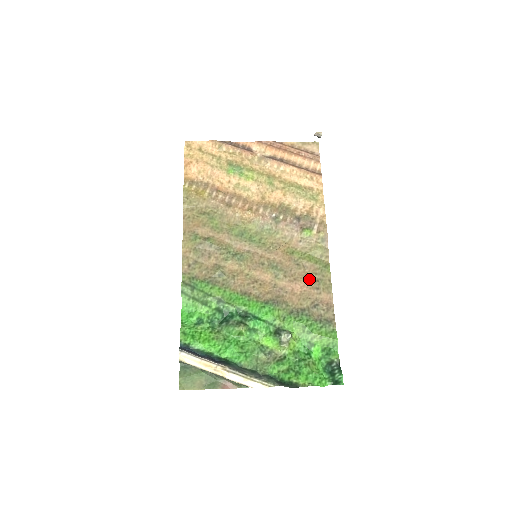
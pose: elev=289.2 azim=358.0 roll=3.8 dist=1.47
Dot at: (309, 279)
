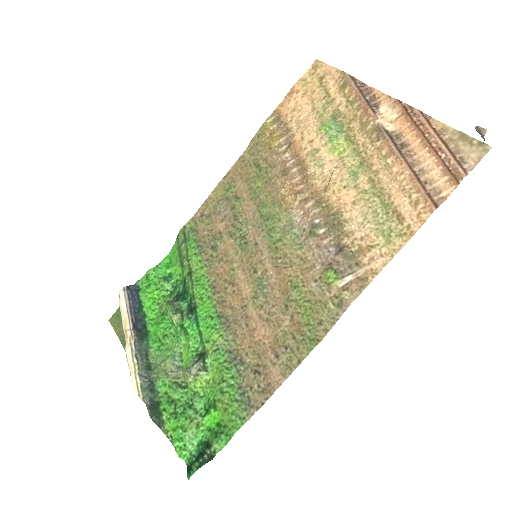
Dot at: (280, 335)
